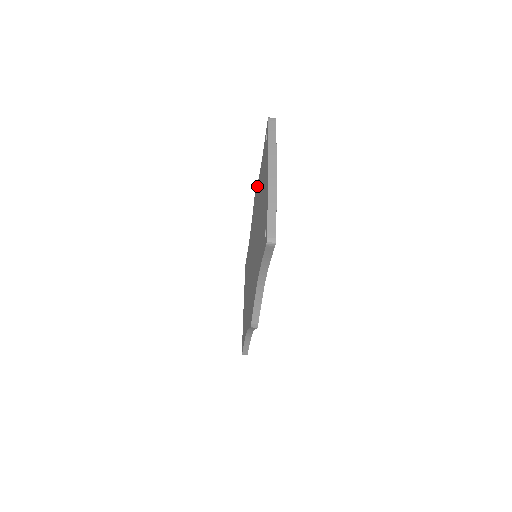
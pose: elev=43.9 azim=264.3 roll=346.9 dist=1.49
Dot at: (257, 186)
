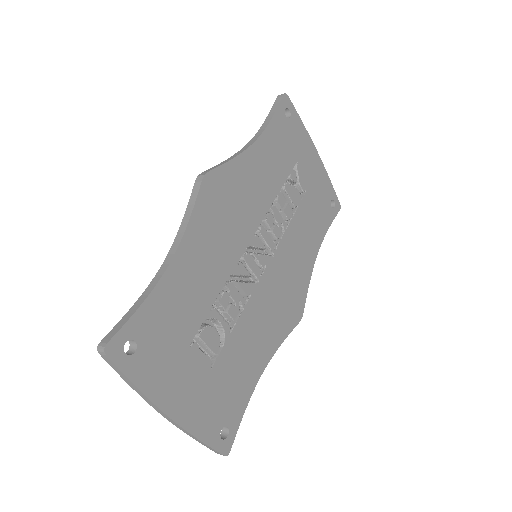
Dot at: occluded
